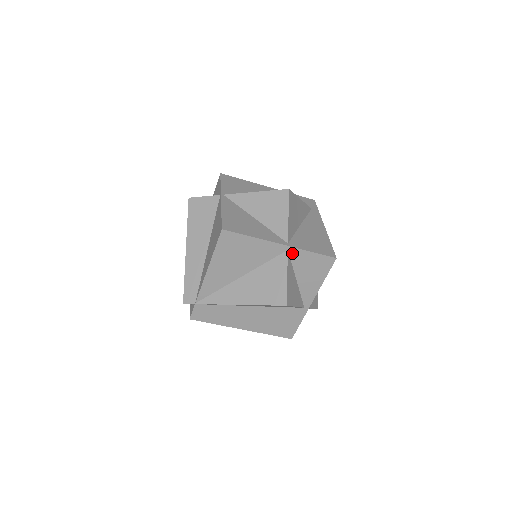
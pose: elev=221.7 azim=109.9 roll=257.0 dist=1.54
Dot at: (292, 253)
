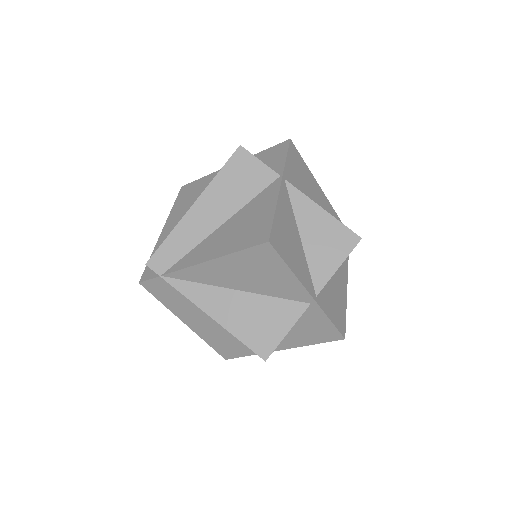
Dot at: (311, 308)
